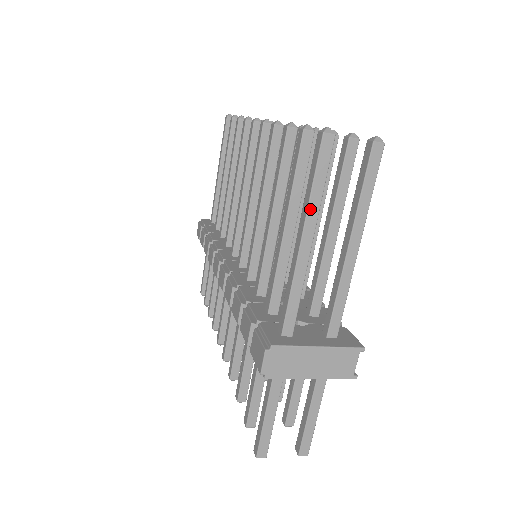
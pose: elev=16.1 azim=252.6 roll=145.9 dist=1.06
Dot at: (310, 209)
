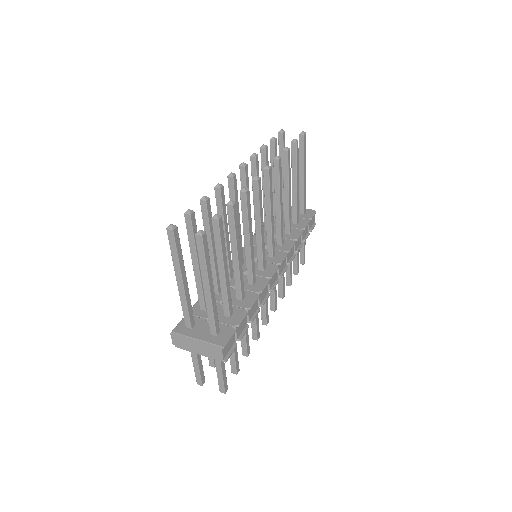
Dot at: (175, 266)
